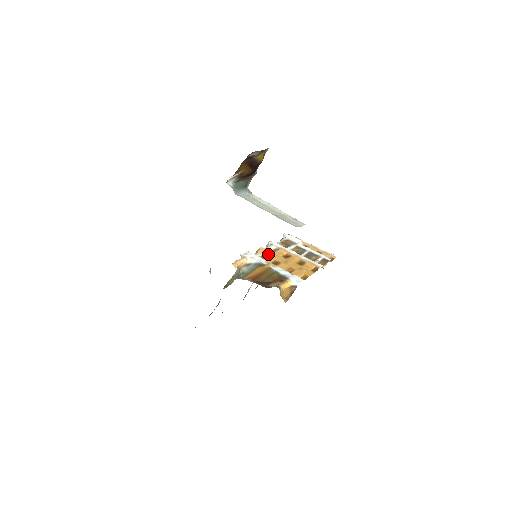
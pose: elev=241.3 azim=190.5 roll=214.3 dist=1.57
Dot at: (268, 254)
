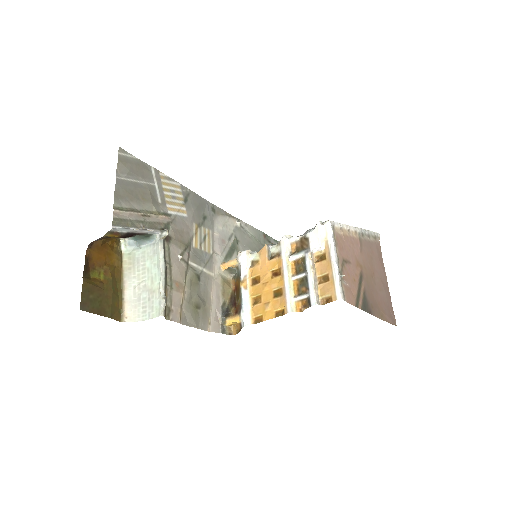
Dot at: (262, 261)
